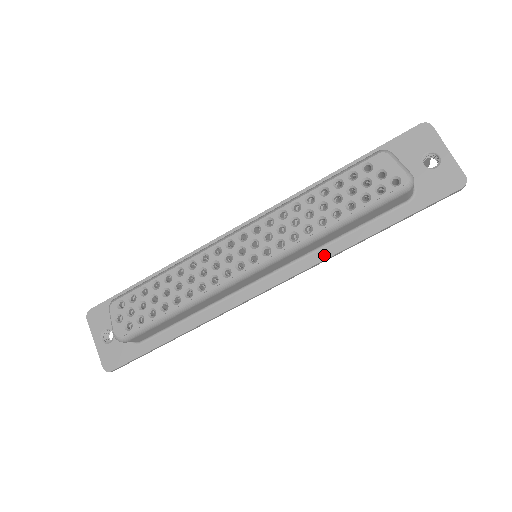
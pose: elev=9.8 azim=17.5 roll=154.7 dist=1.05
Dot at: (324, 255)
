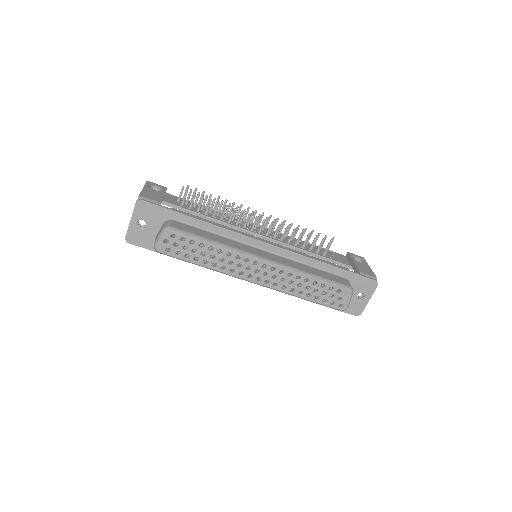
Dot at: occluded
